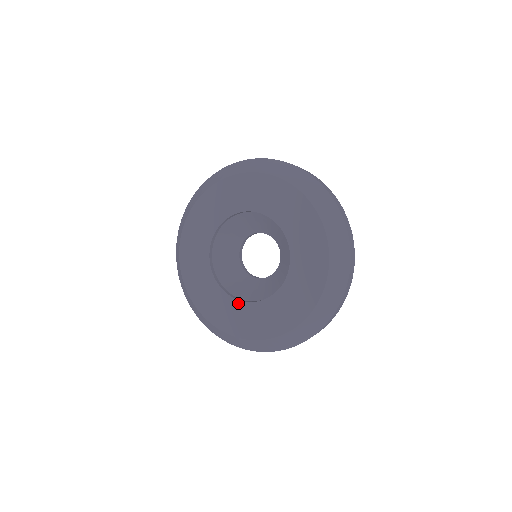
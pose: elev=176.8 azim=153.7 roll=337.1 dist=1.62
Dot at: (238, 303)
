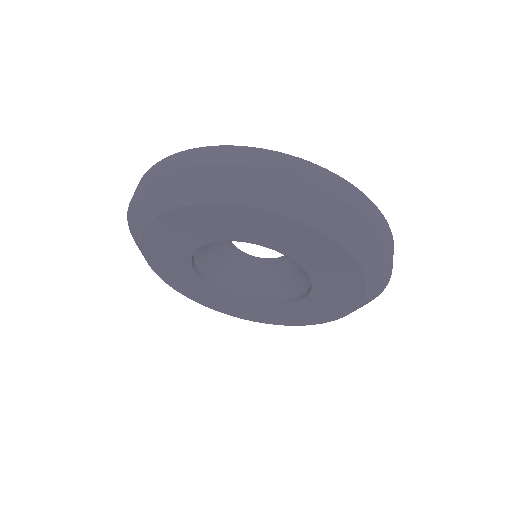
Dot at: (225, 296)
